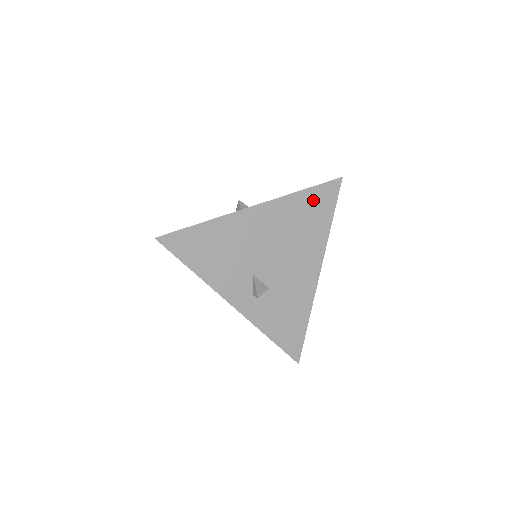
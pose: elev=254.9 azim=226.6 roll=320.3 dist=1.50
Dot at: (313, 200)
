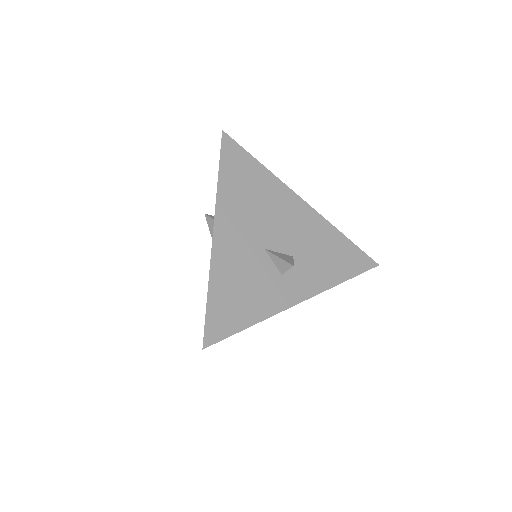
Dot at: occluded
